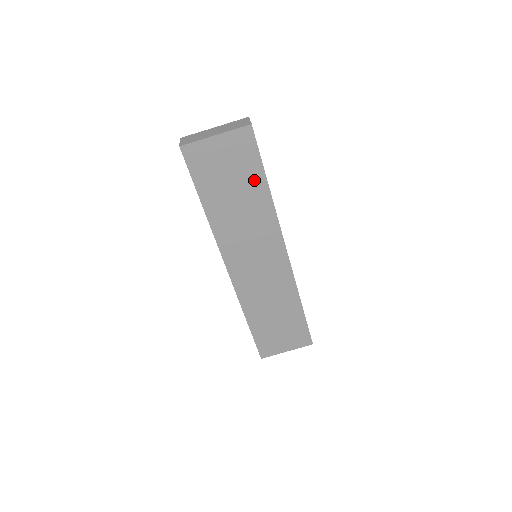
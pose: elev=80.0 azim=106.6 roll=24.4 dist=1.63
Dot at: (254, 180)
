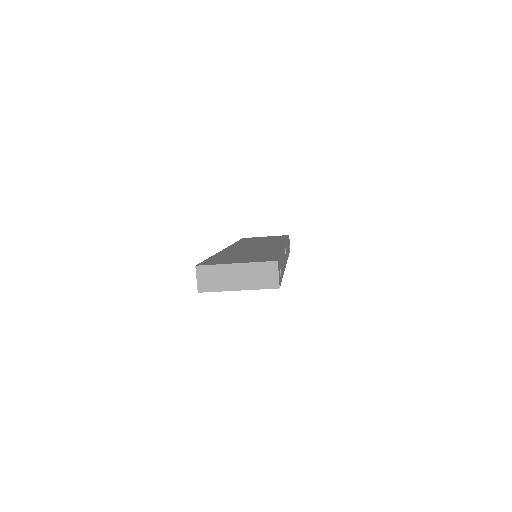
Dot at: occluded
